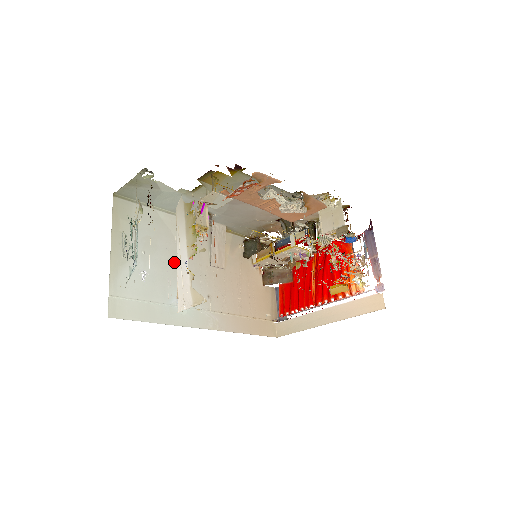
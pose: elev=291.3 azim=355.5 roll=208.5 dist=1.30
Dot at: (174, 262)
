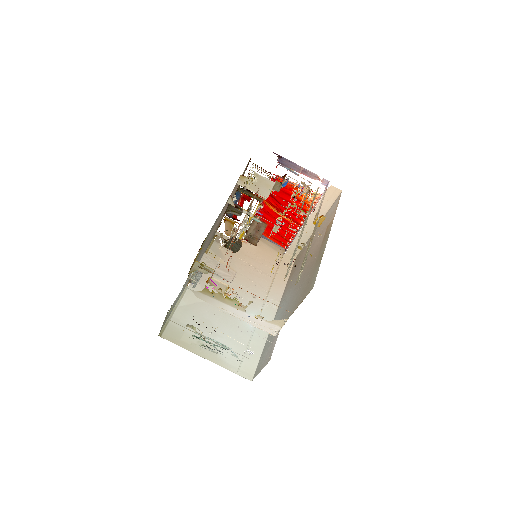
Dot at: (222, 312)
